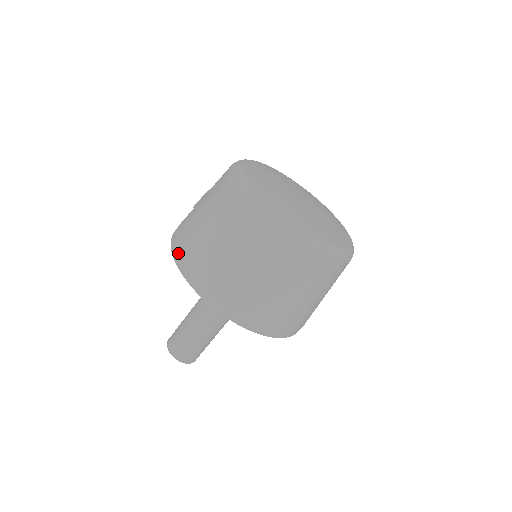
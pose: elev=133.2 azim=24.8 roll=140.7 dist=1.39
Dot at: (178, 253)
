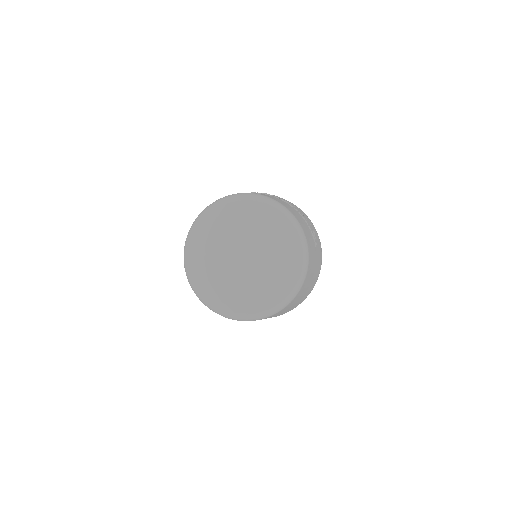
Dot at: occluded
